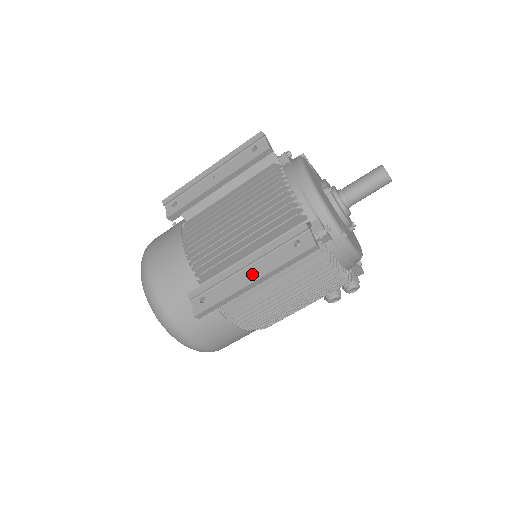
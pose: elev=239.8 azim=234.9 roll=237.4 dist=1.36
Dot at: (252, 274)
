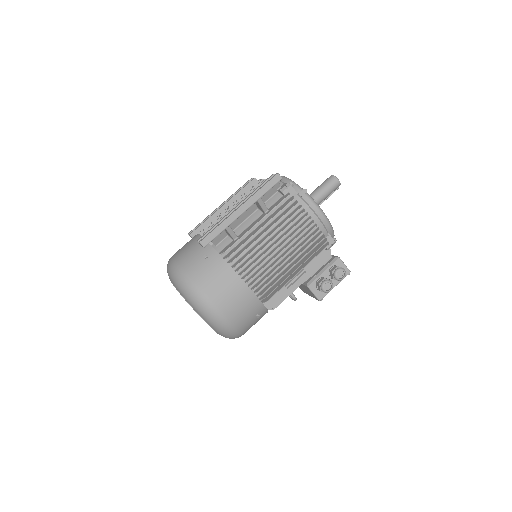
Dot at: occluded
